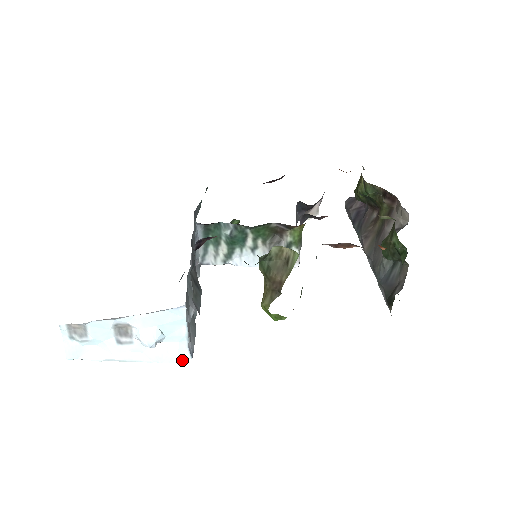
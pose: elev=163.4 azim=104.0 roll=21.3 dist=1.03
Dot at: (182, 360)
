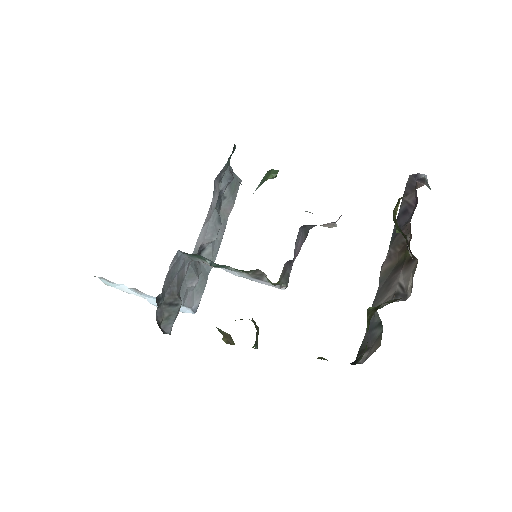
Dot at: (187, 312)
